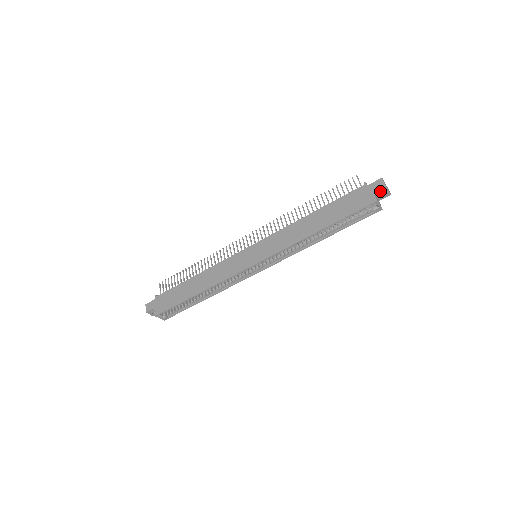
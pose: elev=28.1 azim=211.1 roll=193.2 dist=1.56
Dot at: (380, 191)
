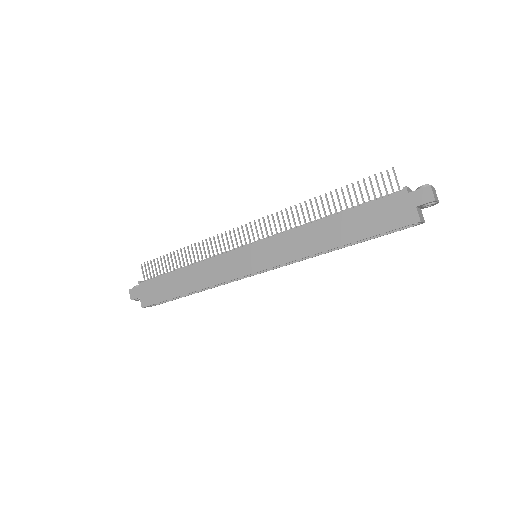
Dot at: (425, 205)
